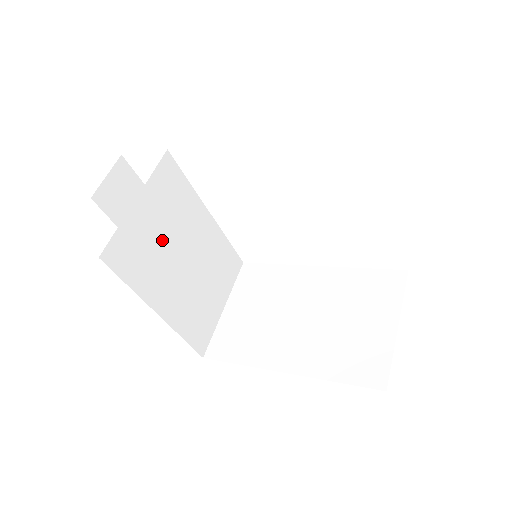
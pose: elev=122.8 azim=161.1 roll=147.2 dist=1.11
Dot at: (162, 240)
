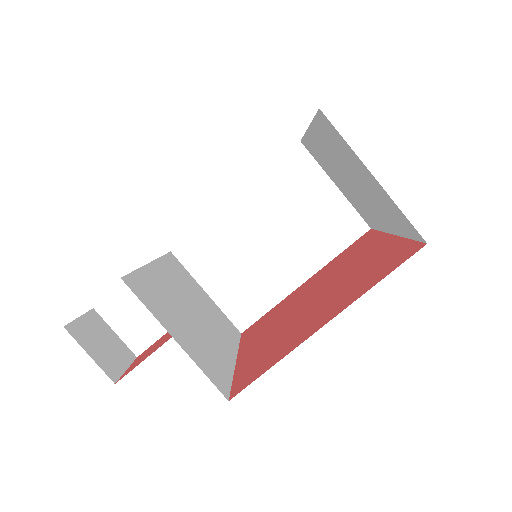
Dot at: (191, 329)
